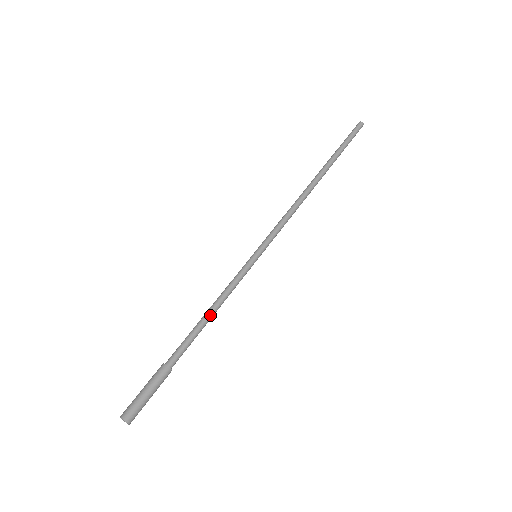
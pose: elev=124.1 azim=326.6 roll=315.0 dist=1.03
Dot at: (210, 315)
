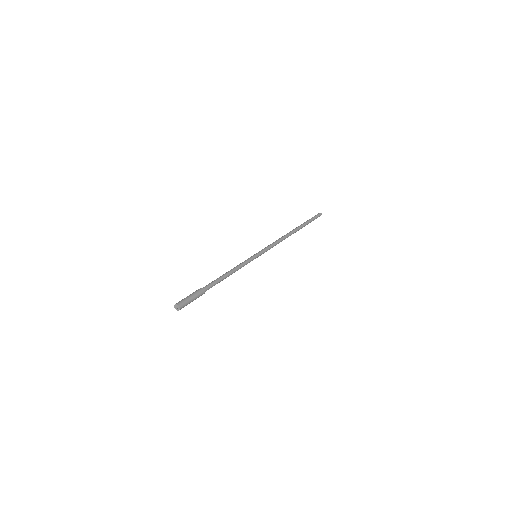
Dot at: (228, 273)
